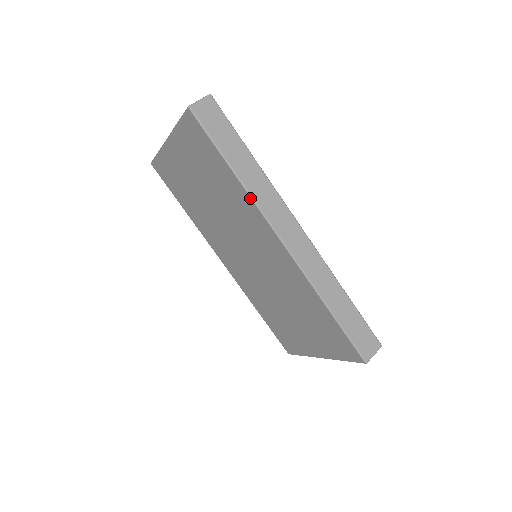
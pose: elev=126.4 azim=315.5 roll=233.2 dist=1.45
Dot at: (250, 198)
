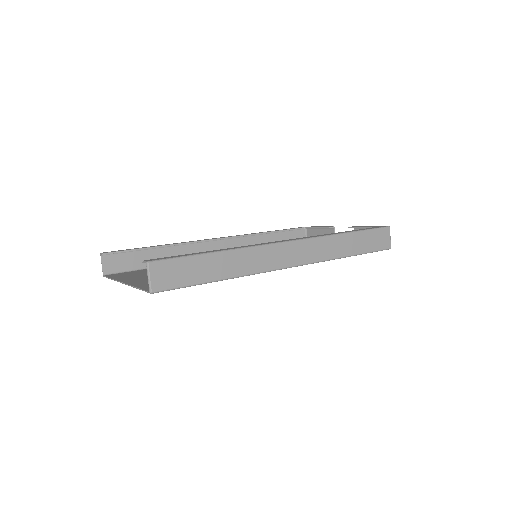
Dot at: occluded
